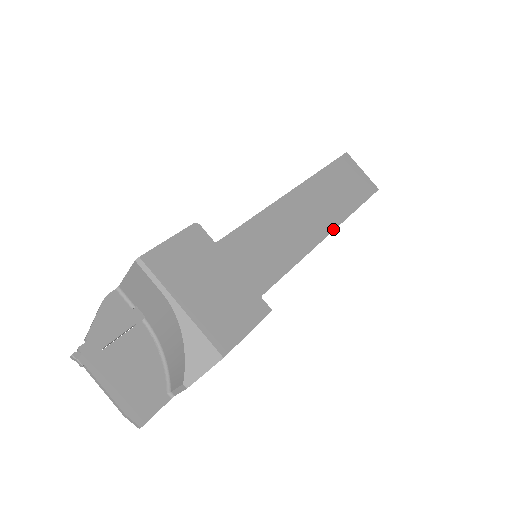
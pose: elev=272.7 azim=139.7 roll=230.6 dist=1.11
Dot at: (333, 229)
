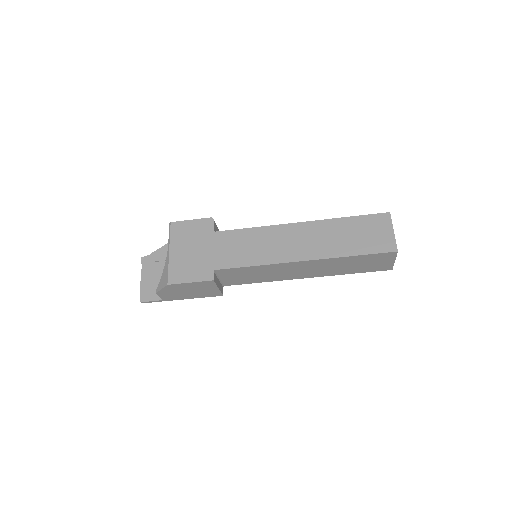
Dot at: (309, 259)
